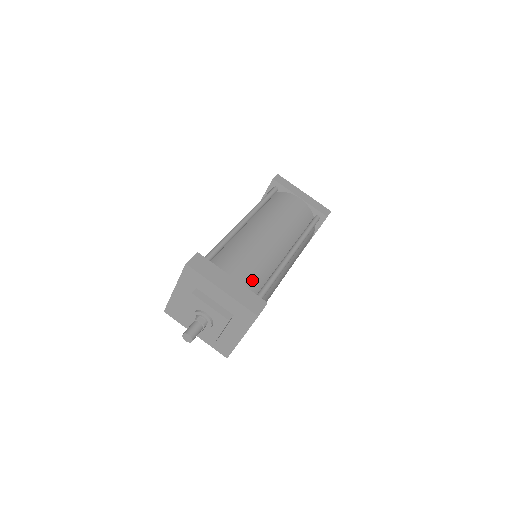
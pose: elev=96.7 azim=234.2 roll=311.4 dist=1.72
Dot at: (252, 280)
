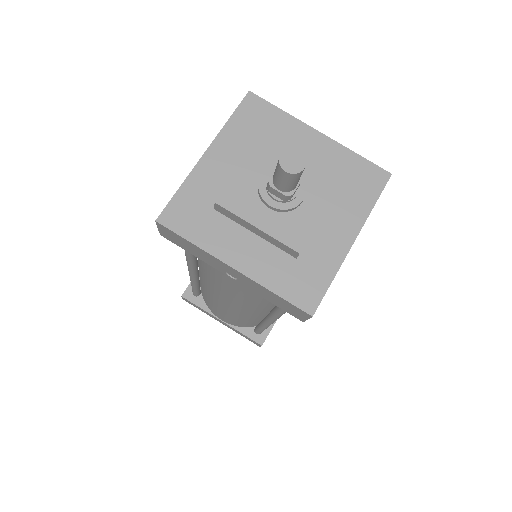
Dot at: occluded
